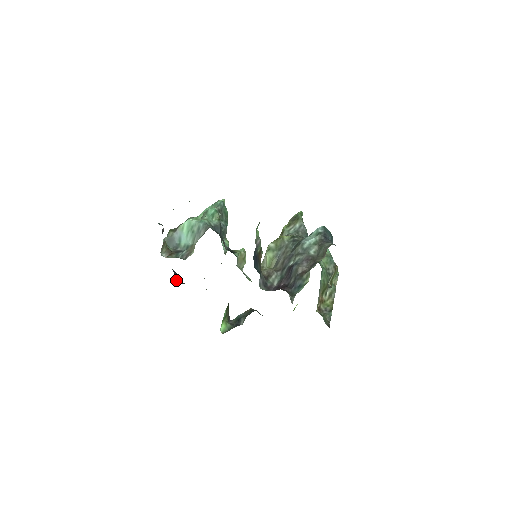
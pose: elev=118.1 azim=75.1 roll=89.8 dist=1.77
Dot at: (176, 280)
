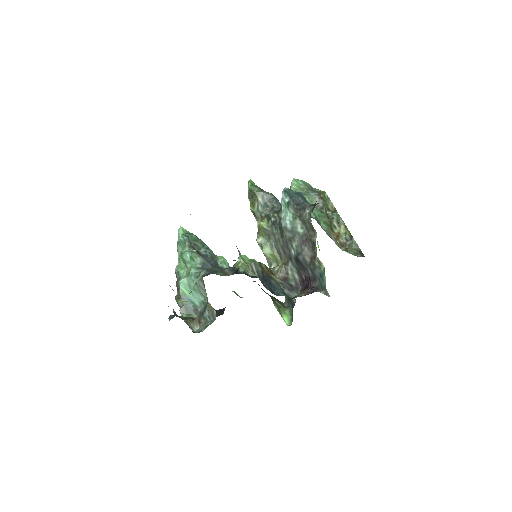
Dot at: (216, 313)
